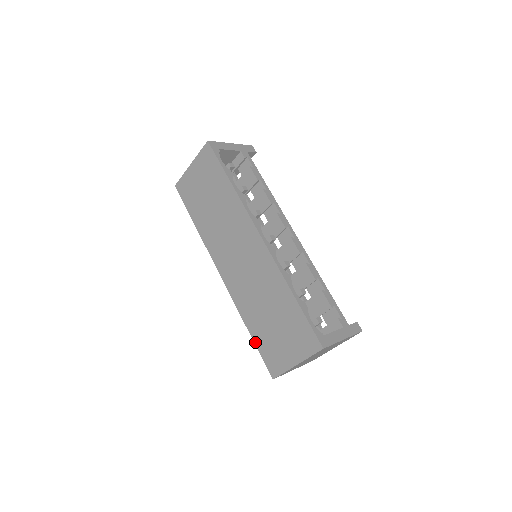
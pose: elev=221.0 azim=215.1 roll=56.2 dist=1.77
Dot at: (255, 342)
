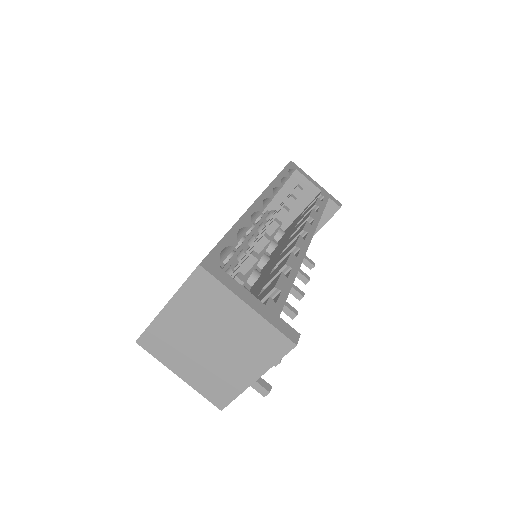
Dot at: occluded
